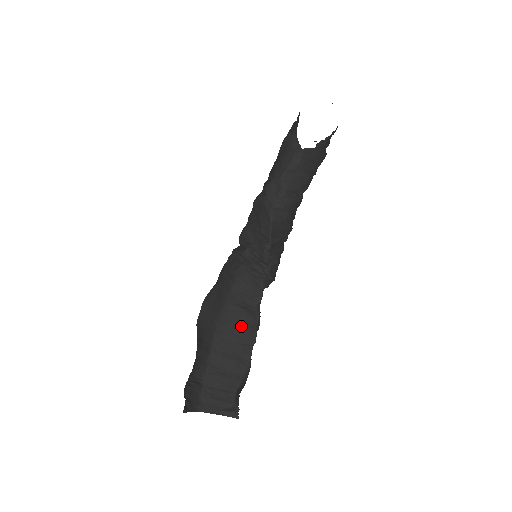
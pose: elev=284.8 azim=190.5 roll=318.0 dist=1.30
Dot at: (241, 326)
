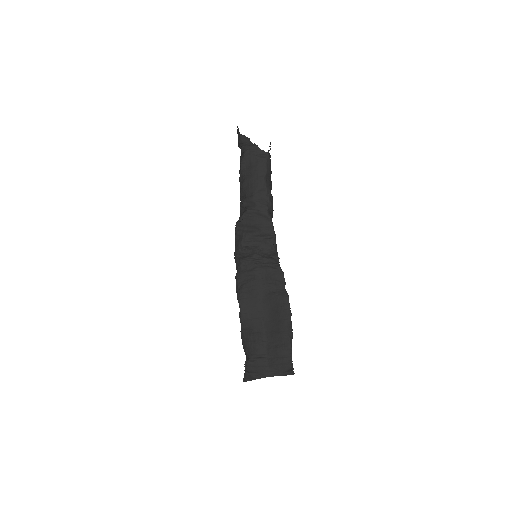
Dot at: (278, 307)
